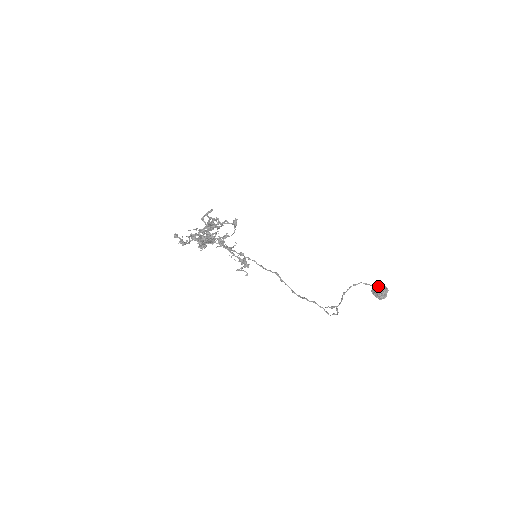
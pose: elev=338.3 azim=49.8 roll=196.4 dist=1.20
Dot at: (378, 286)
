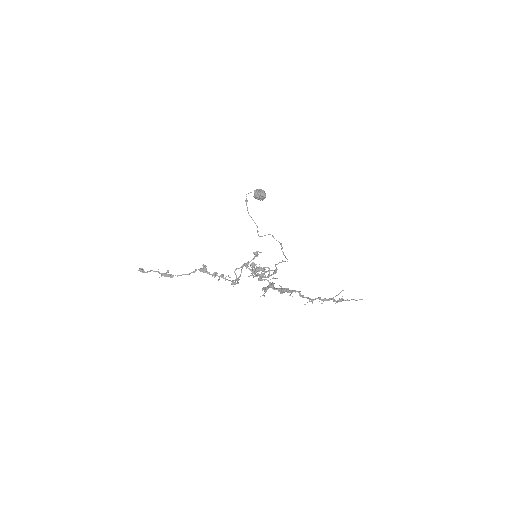
Dot at: (261, 194)
